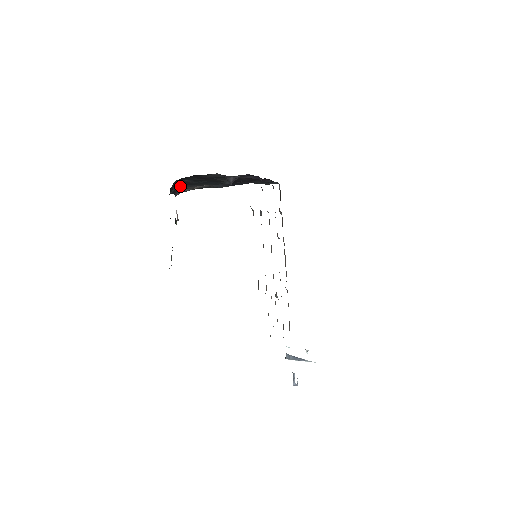
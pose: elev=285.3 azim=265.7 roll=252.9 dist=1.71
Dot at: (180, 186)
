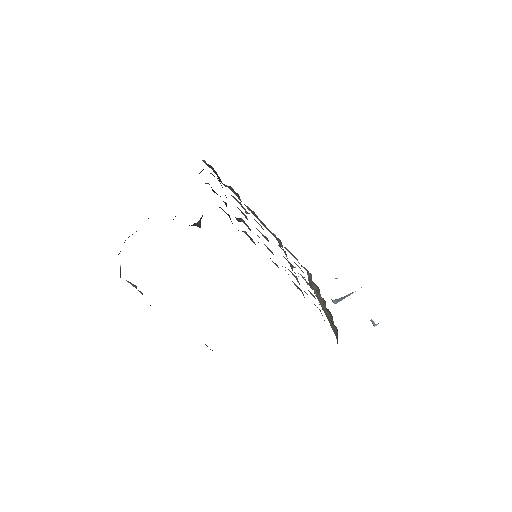
Dot at: occluded
